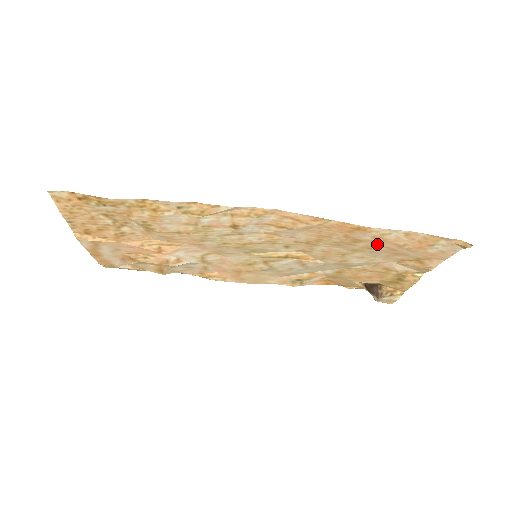
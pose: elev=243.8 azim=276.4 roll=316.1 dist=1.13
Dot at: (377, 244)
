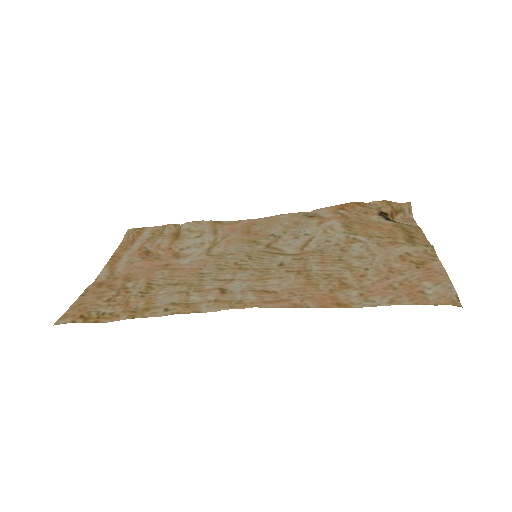
Dot at: (367, 284)
